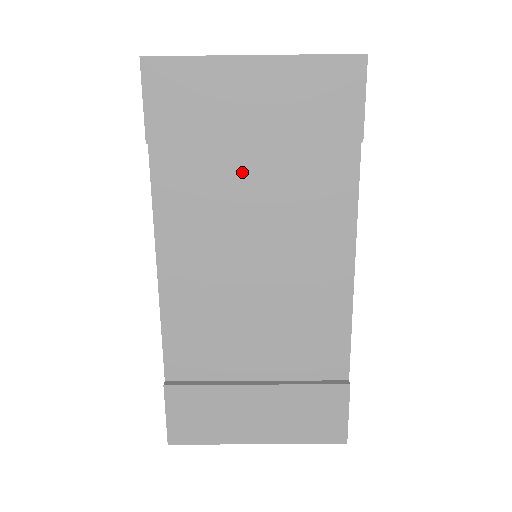
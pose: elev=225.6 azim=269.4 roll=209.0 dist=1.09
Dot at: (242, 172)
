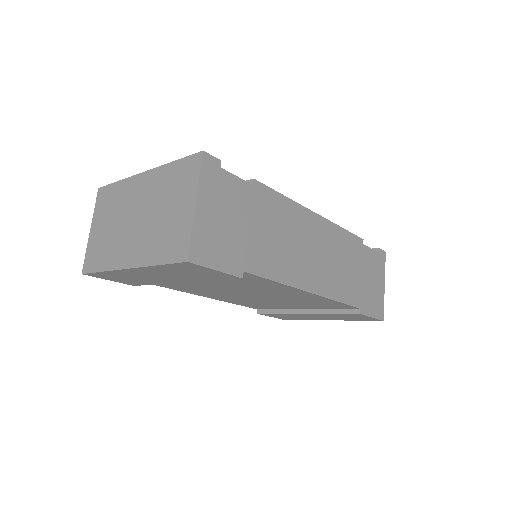
Dot at: occluded
